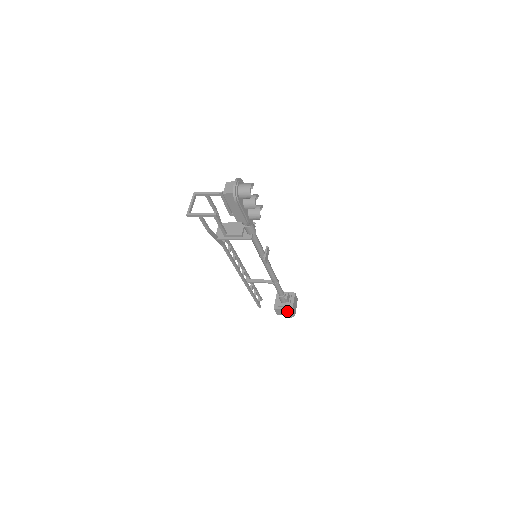
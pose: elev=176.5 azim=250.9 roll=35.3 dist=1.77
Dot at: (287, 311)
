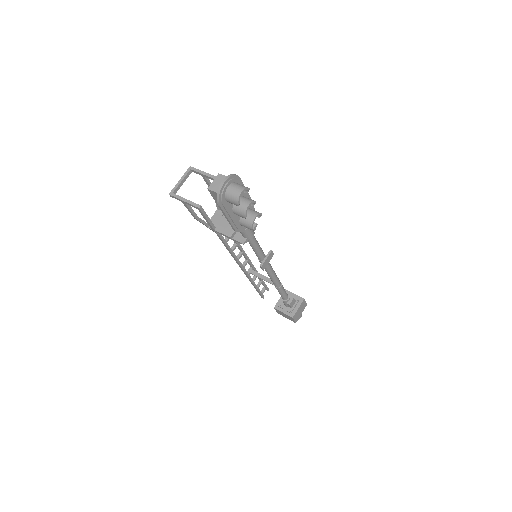
Dot at: (287, 316)
